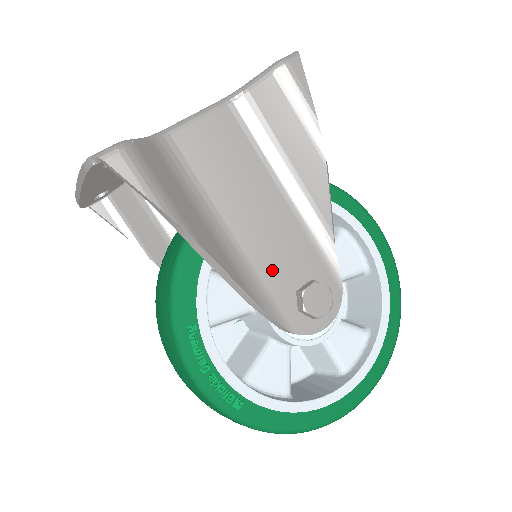
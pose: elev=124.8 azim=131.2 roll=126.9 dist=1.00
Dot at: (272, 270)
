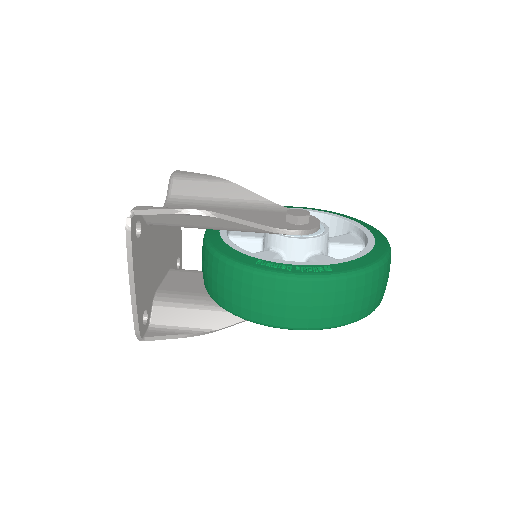
Dot at: (263, 223)
